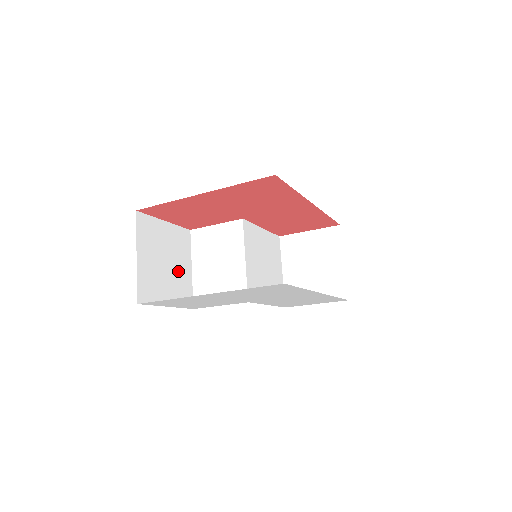
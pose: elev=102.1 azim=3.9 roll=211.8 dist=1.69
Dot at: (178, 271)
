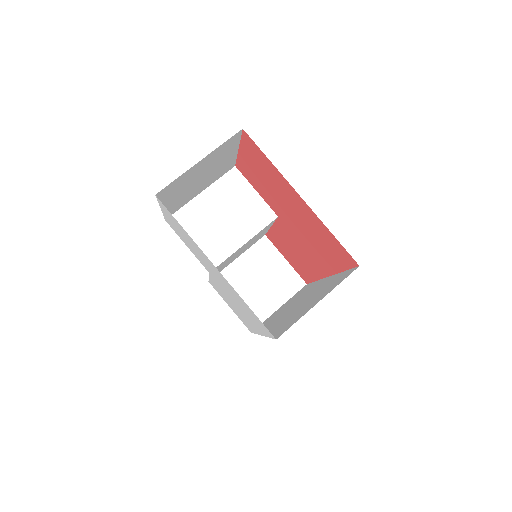
Dot at: (196, 188)
